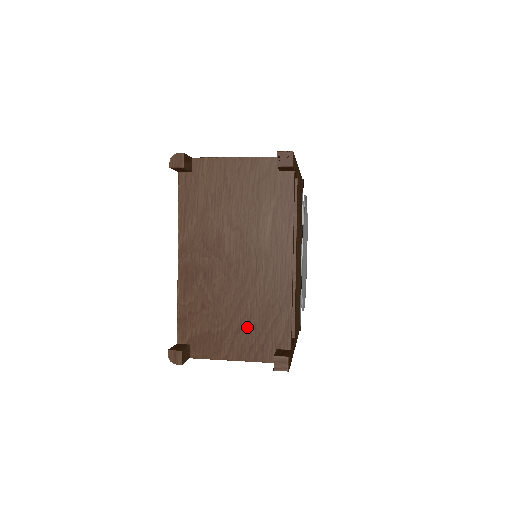
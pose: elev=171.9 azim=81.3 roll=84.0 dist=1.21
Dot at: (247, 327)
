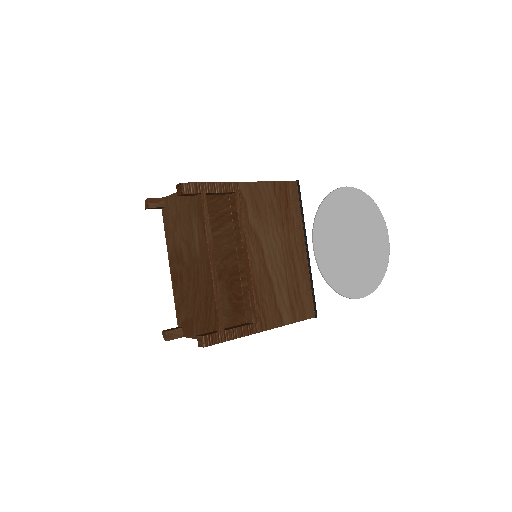
Dot at: (200, 314)
